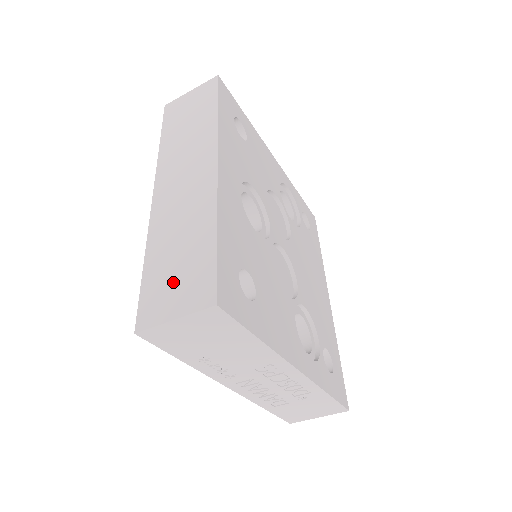
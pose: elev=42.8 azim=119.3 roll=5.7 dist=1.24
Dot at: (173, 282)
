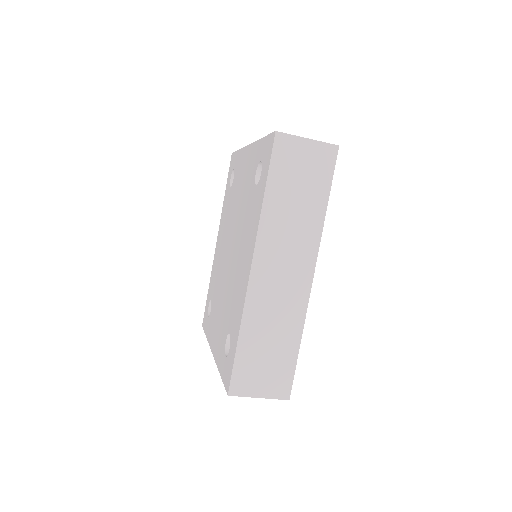
Dot at: (262, 369)
